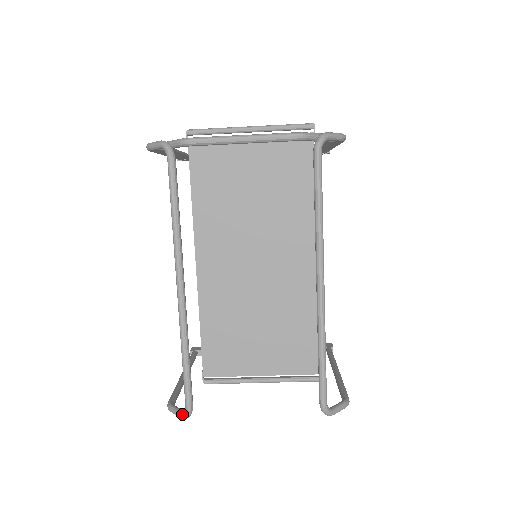
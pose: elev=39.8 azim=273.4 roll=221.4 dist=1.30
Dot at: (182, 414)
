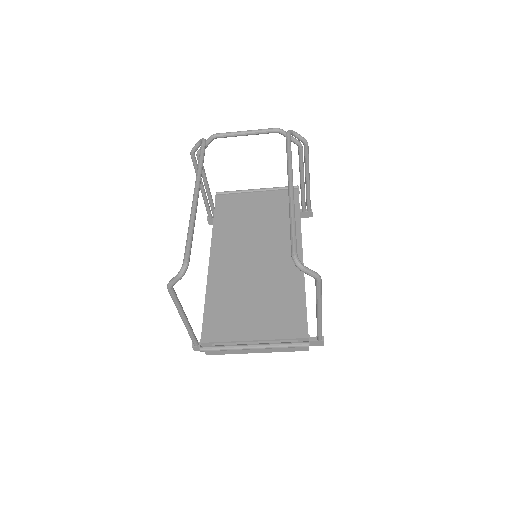
Dot at: (179, 271)
